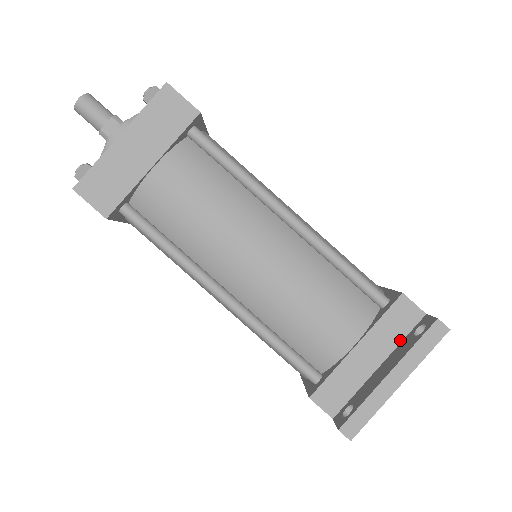
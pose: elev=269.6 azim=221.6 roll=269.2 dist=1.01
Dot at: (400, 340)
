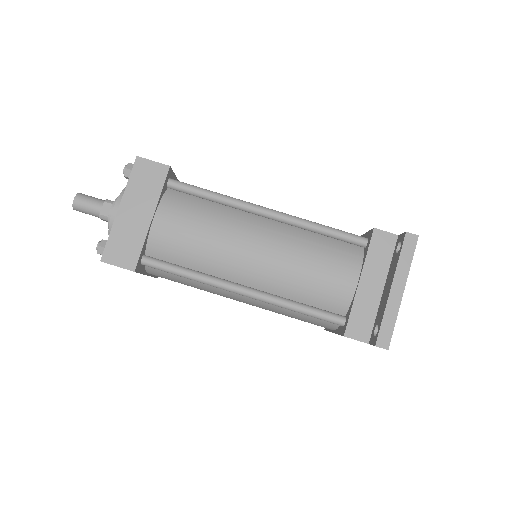
Dot at: (389, 263)
